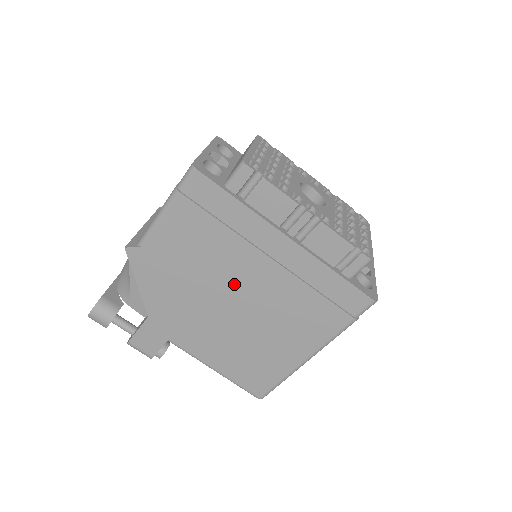
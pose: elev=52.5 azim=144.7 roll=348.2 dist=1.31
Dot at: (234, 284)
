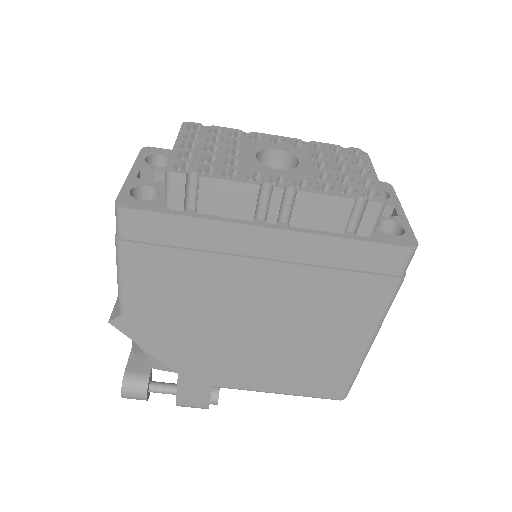
Dot at: (242, 305)
